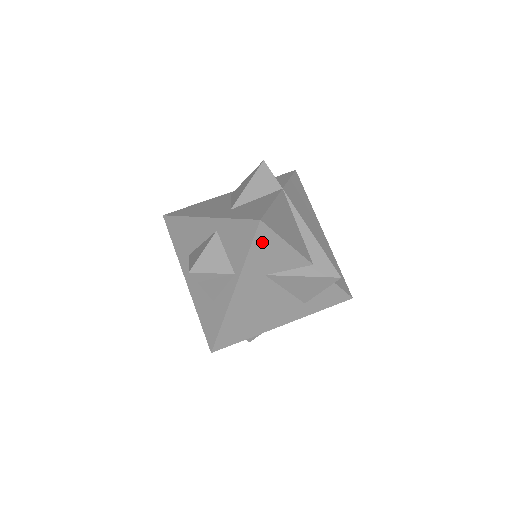
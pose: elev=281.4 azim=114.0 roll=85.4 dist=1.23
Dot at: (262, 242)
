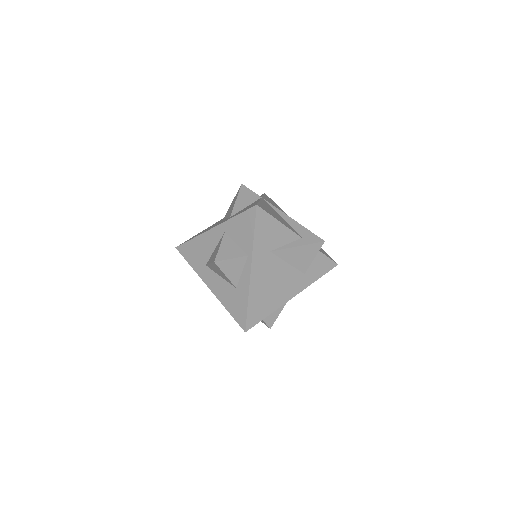
Dot at: (262, 223)
